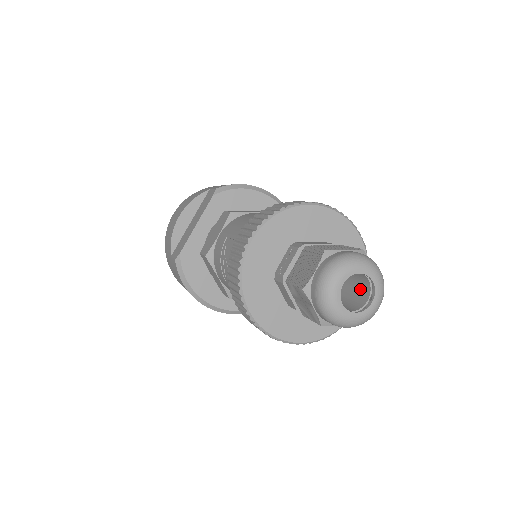
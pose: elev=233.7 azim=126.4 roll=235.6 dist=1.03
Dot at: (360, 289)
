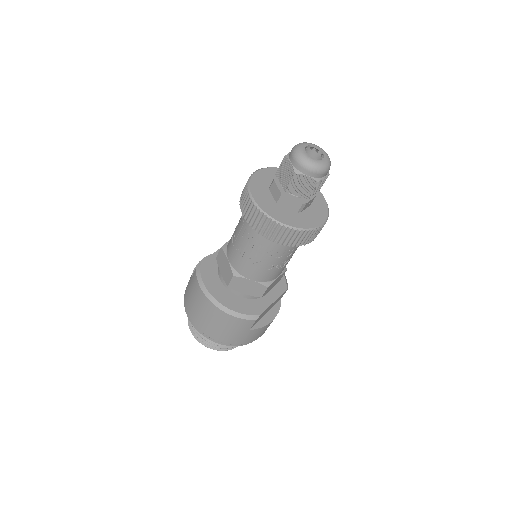
Dot at: occluded
